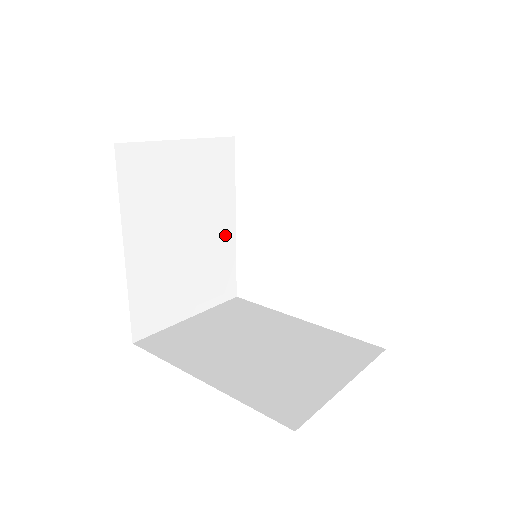
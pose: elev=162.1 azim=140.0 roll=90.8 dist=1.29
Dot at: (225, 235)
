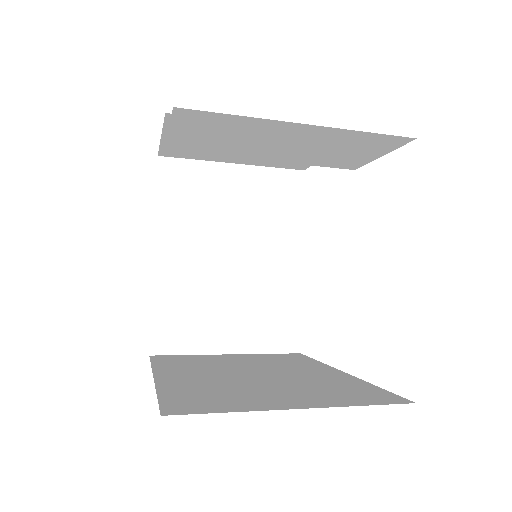
Dot at: (286, 273)
